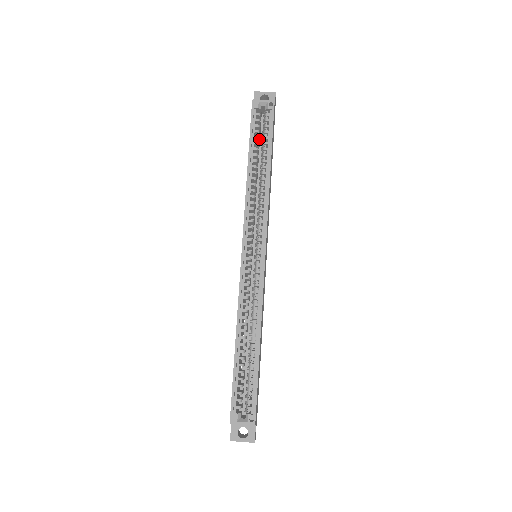
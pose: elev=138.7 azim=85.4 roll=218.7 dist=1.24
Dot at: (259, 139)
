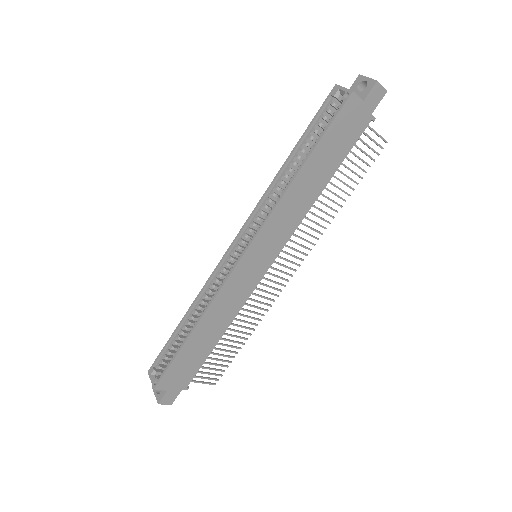
Dot at: occluded
